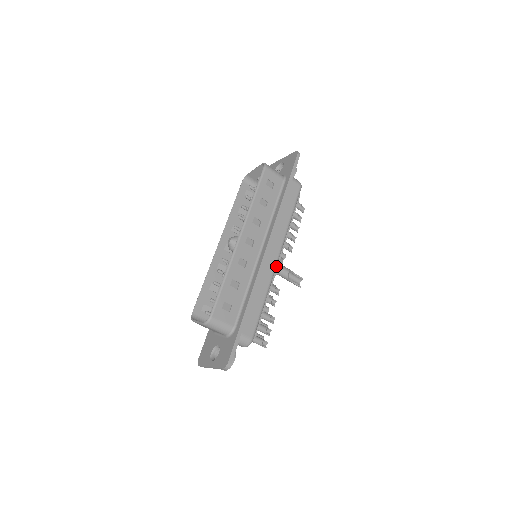
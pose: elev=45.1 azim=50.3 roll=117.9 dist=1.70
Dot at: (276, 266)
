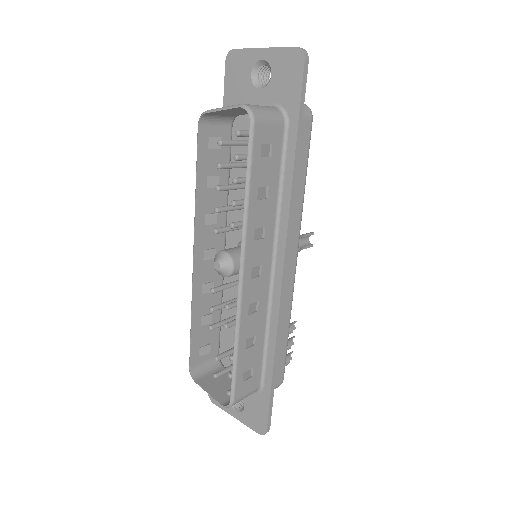
Dot at: occluded
